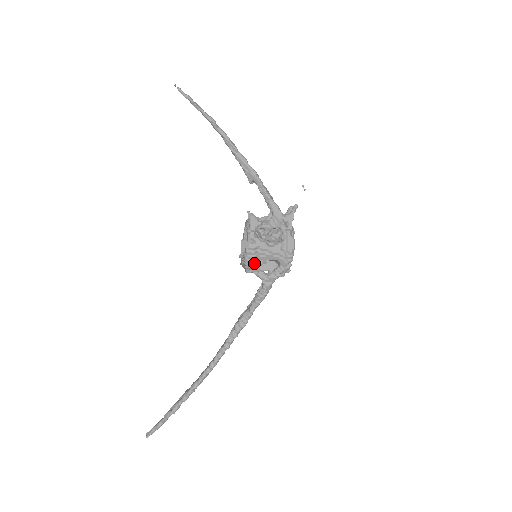
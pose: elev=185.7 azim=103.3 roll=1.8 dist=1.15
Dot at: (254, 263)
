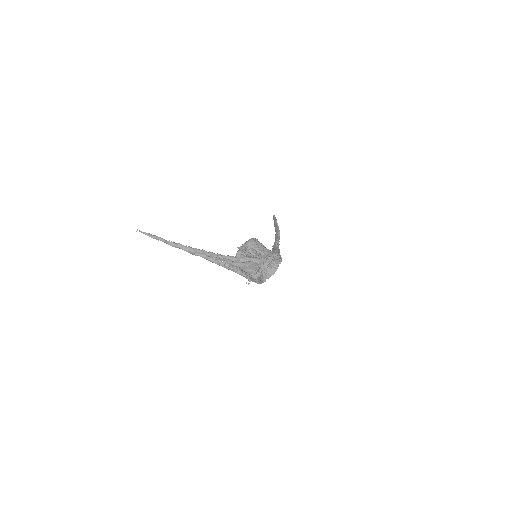
Dot at: occluded
